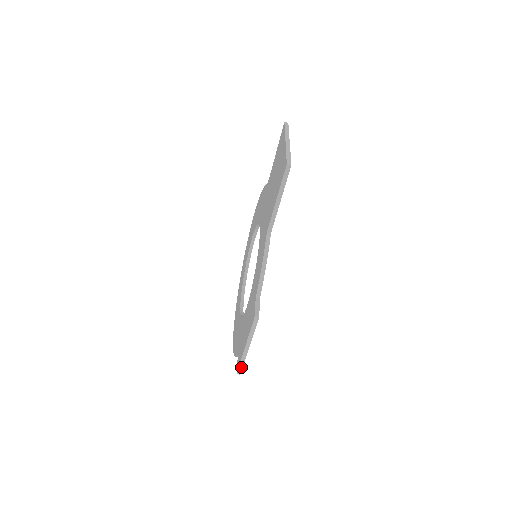
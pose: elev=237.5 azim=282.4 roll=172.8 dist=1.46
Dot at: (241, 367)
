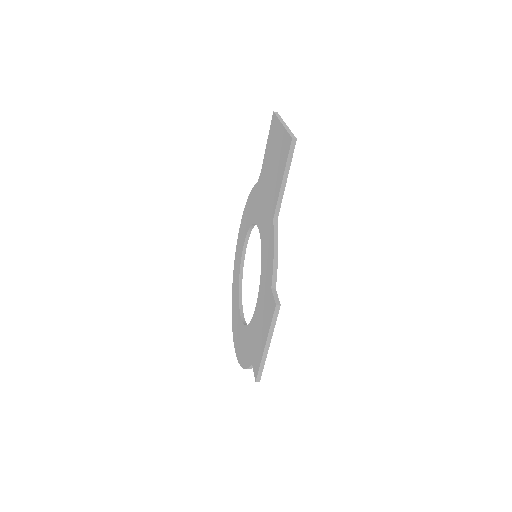
Dot at: (260, 372)
